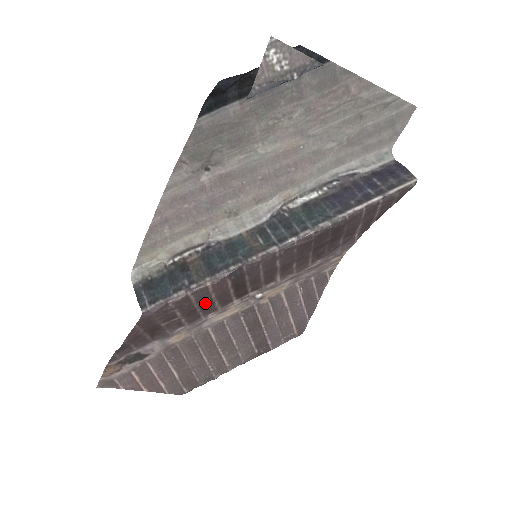
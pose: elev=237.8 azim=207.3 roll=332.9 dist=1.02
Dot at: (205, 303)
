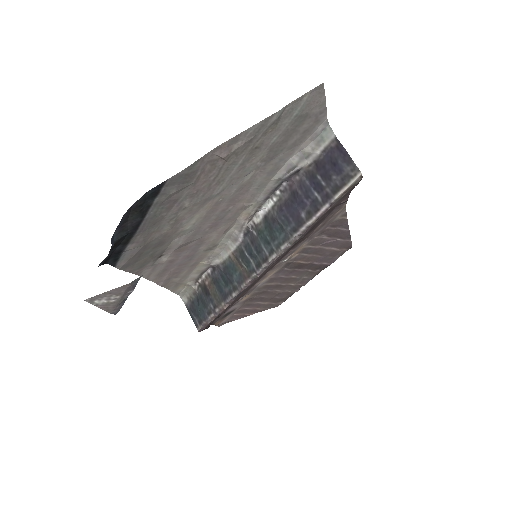
Dot at: (240, 296)
